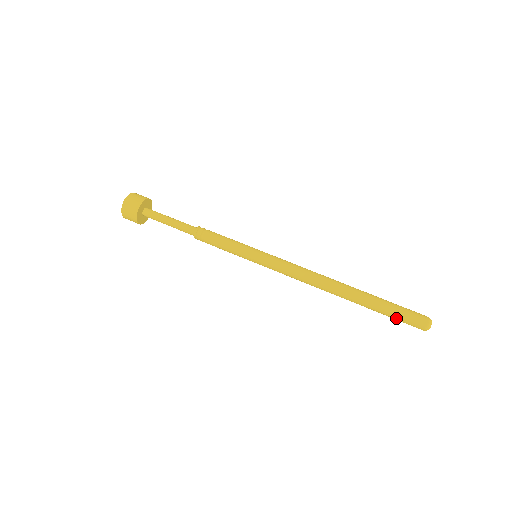
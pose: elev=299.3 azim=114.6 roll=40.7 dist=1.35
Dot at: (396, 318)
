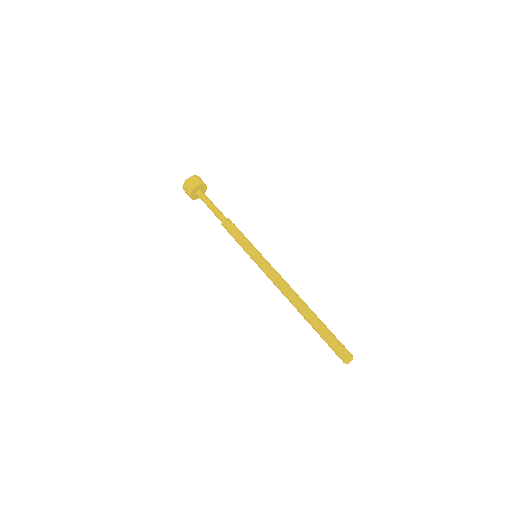
Dot at: (331, 342)
